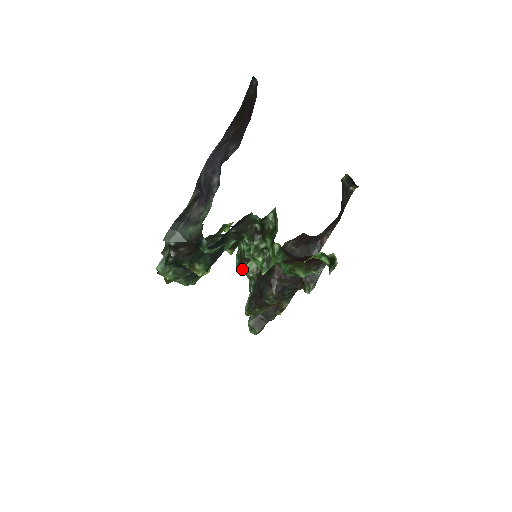
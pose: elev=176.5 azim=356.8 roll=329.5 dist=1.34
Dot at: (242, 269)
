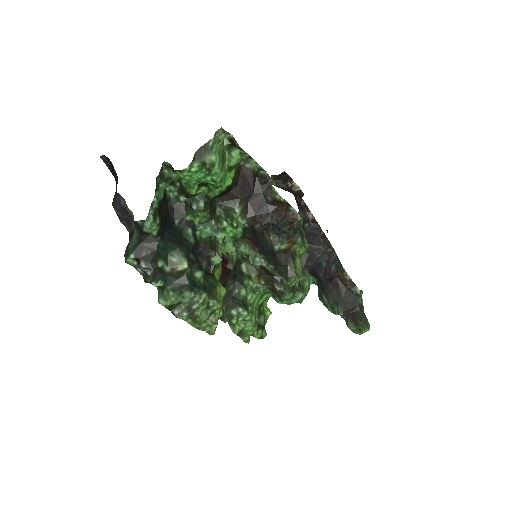
Dot at: (284, 296)
